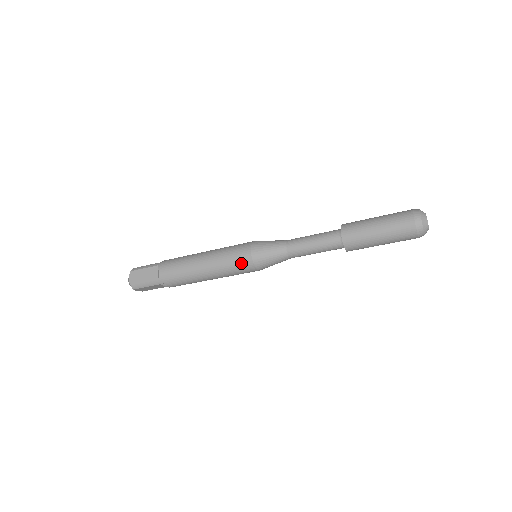
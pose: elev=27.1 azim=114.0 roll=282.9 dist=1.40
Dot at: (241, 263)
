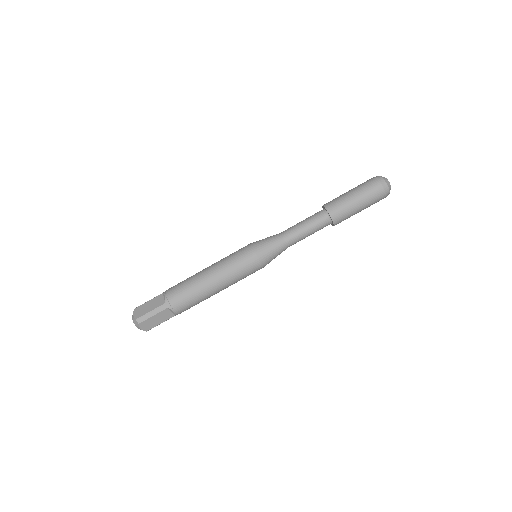
Dot at: (245, 258)
